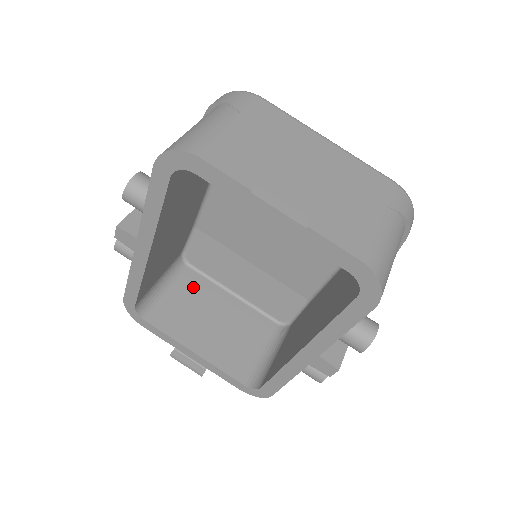
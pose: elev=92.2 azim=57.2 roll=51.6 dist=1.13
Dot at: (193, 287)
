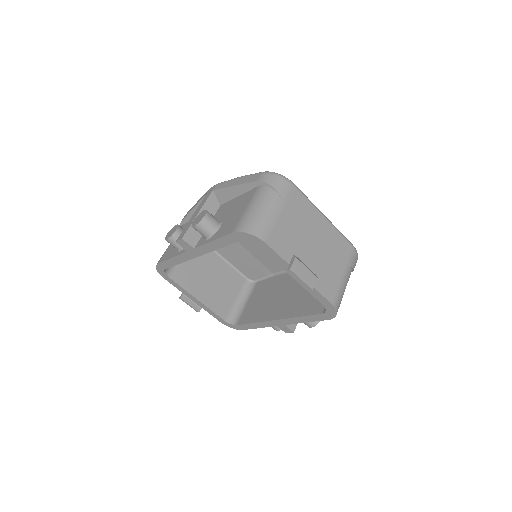
Dot at: occluded
